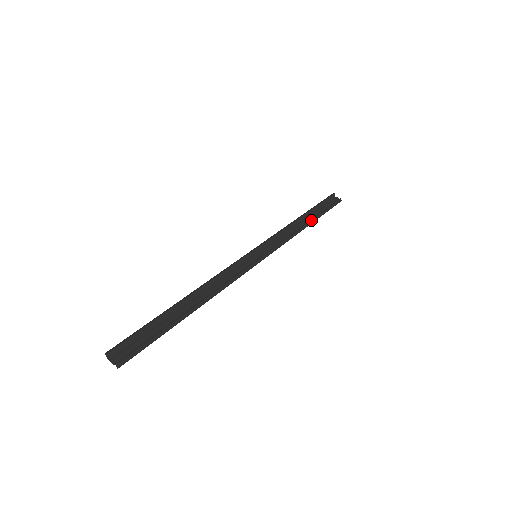
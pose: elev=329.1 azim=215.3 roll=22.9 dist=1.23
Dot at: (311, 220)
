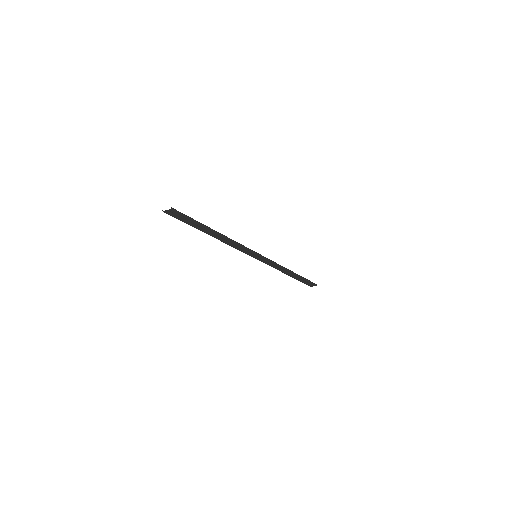
Dot at: occluded
